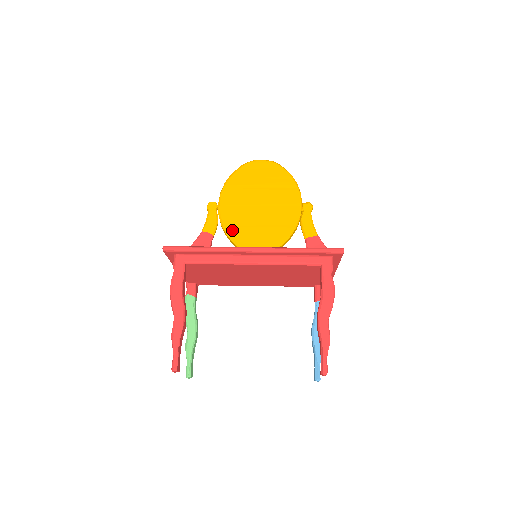
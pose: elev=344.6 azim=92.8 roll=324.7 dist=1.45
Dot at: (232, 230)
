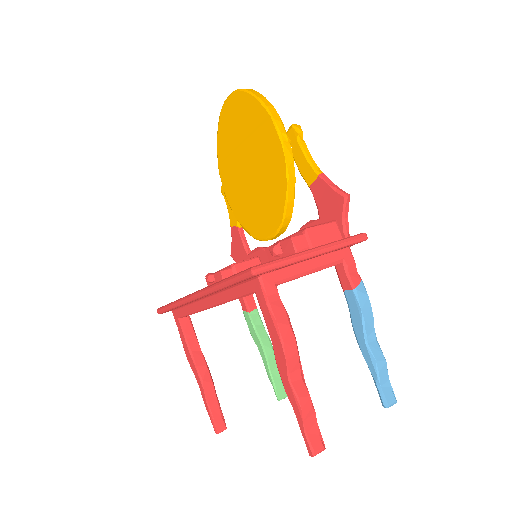
Dot at: (242, 218)
